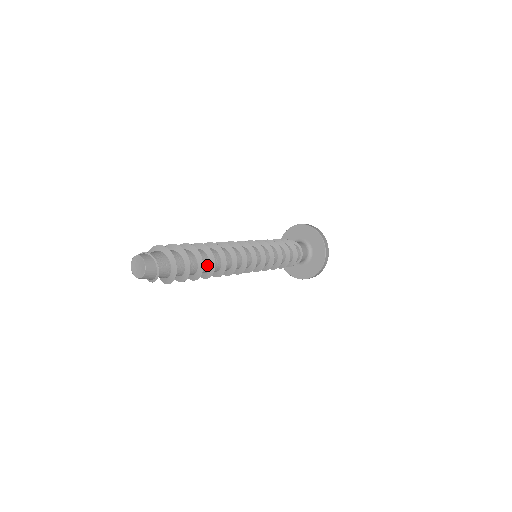
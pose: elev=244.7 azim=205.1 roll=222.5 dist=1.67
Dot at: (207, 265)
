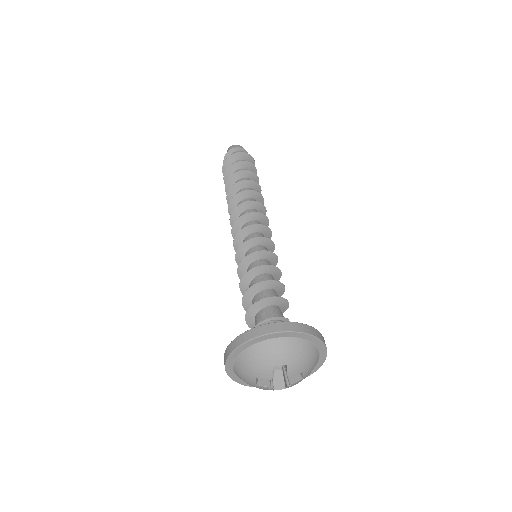
Dot at: occluded
